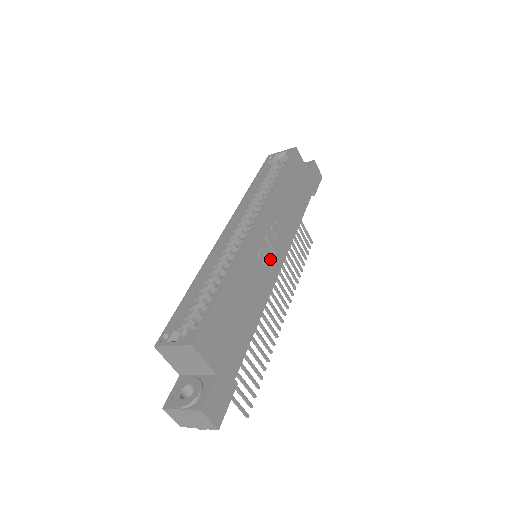
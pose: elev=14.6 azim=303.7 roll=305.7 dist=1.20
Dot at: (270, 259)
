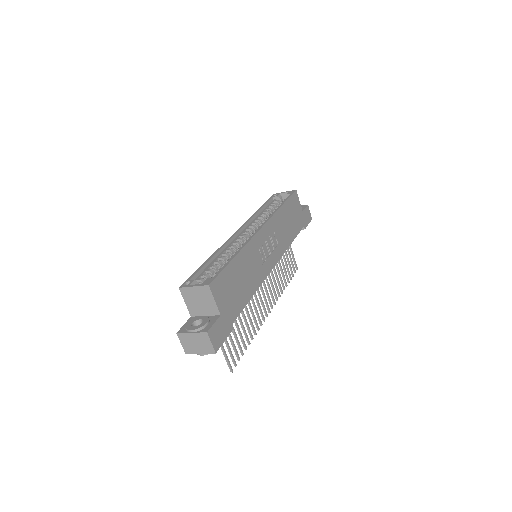
Dot at: (267, 257)
